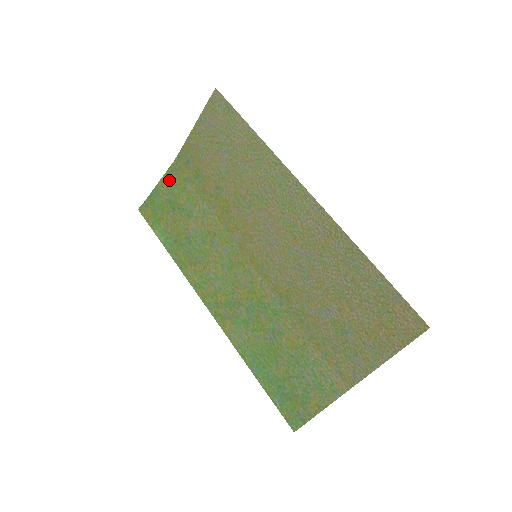
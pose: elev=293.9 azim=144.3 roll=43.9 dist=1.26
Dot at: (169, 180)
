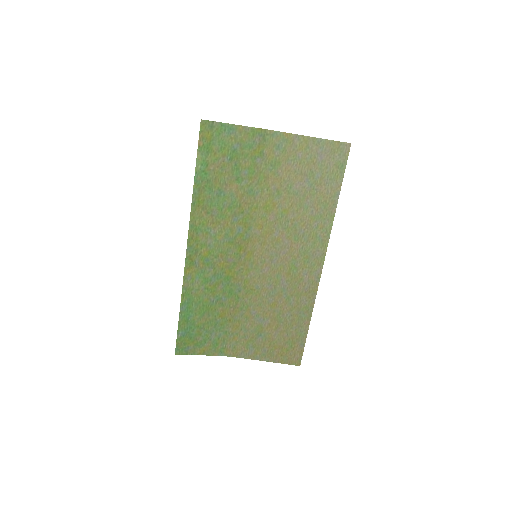
Dot at: (250, 136)
